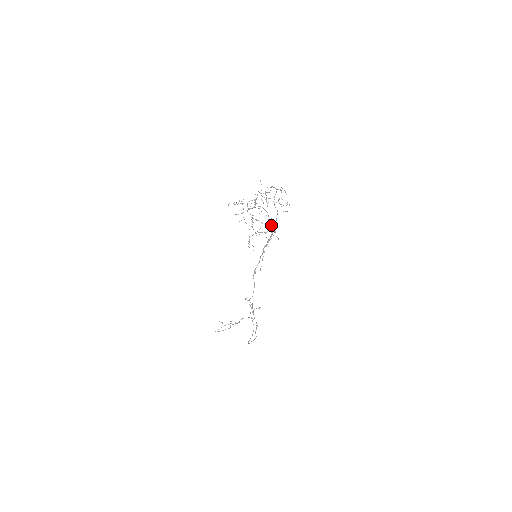
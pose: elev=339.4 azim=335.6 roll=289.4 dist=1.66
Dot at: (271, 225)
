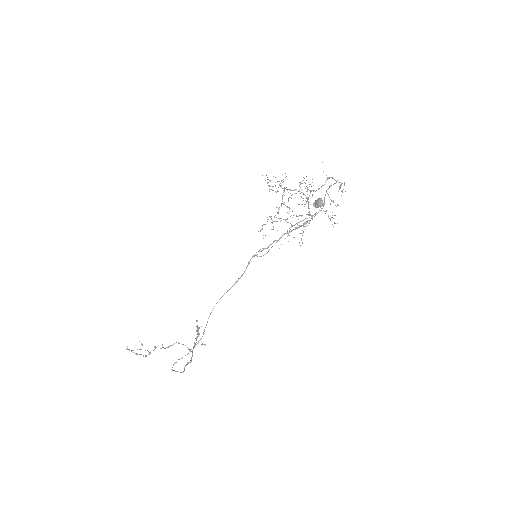
Dot at: (317, 202)
